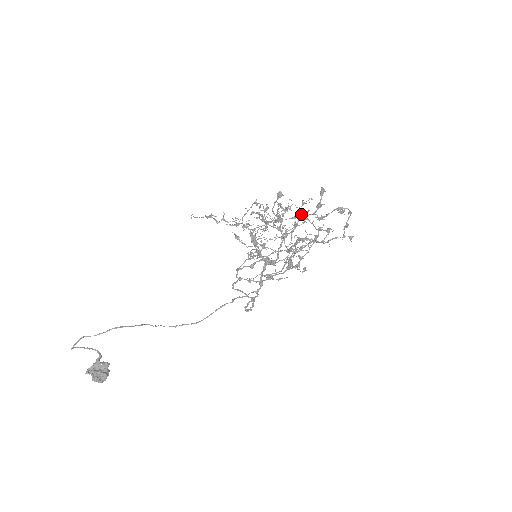
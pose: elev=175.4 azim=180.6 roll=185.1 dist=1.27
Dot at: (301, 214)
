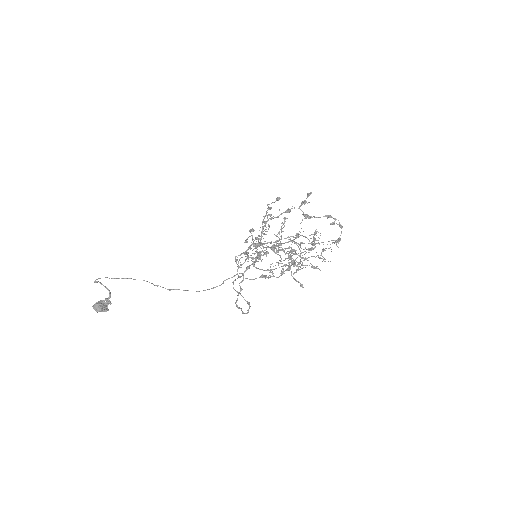
Dot at: (290, 210)
